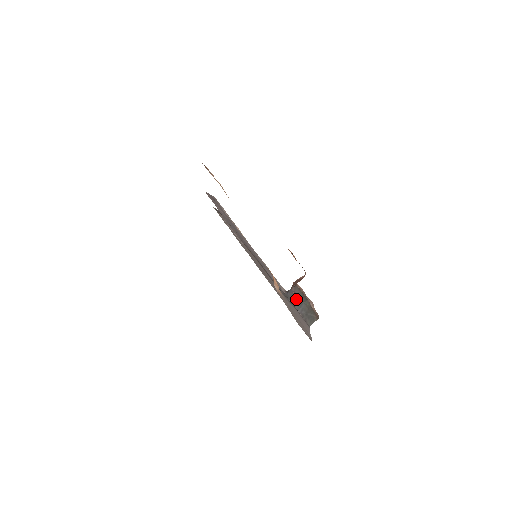
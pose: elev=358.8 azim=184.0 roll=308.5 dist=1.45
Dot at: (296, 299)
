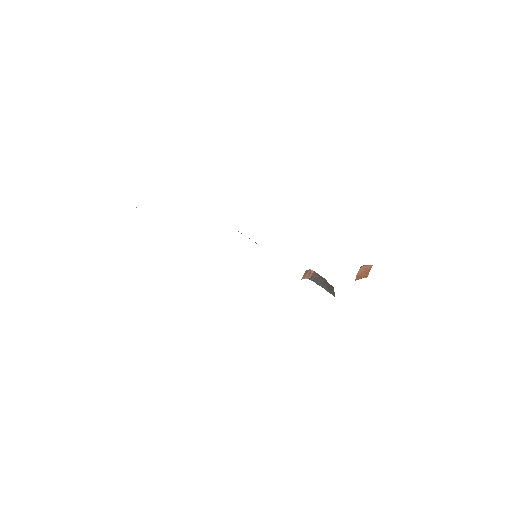
Dot at: (321, 283)
